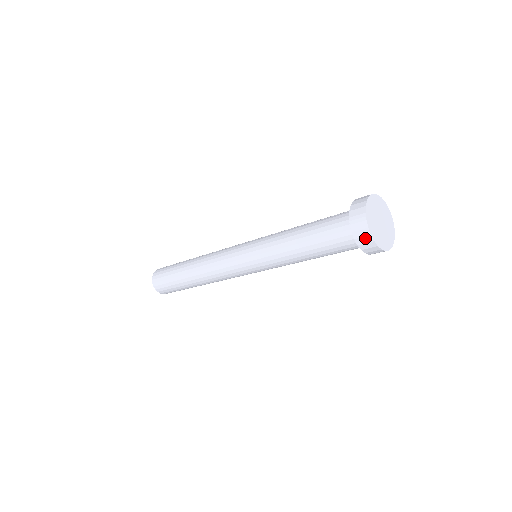
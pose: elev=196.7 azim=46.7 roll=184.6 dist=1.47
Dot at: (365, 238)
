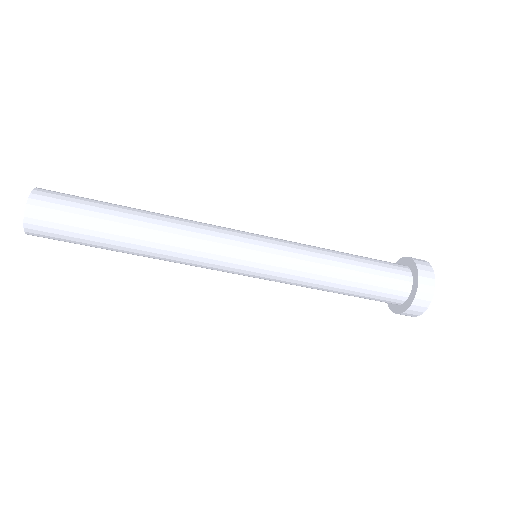
Dot at: (426, 267)
